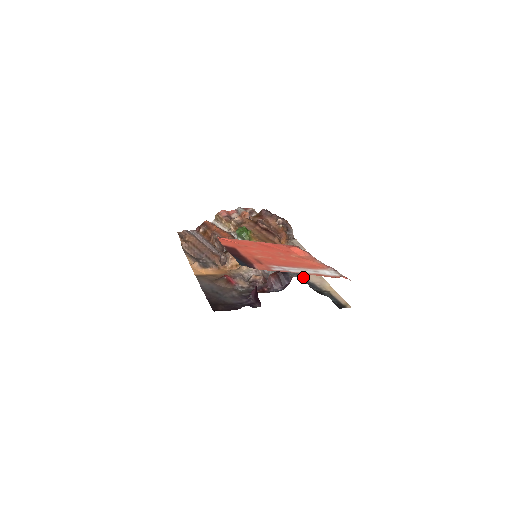
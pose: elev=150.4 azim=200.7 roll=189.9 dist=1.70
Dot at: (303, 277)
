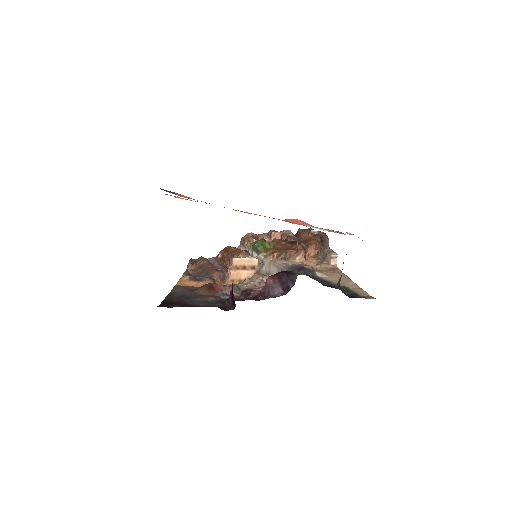
Dot at: (315, 275)
